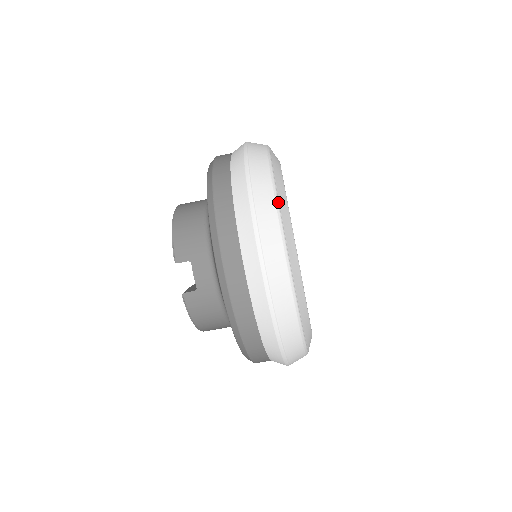
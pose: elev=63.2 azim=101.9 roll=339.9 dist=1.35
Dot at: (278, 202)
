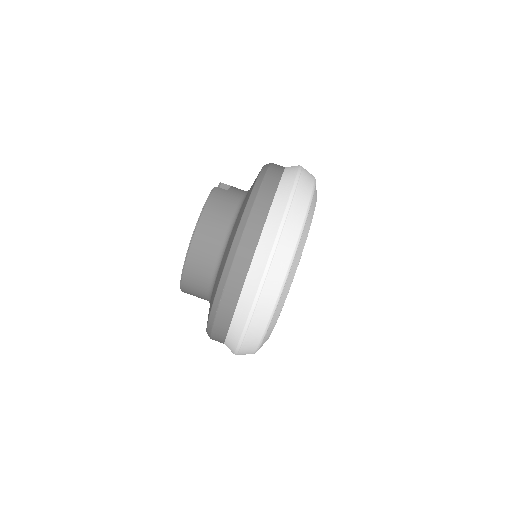
Dot at: occluded
